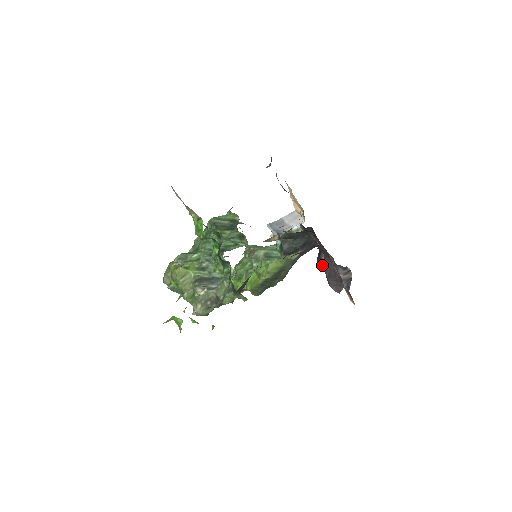
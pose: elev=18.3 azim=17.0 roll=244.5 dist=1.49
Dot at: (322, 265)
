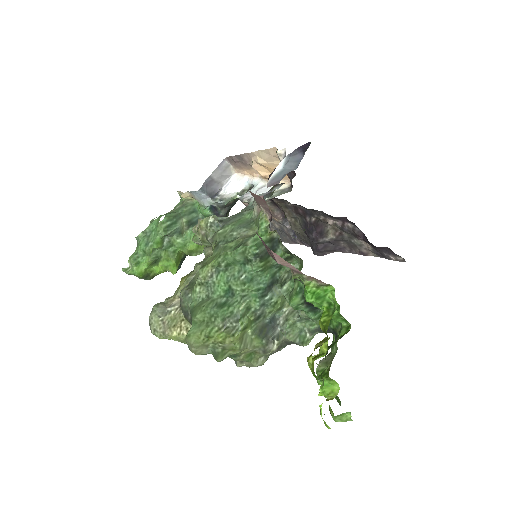
Dot at: (324, 241)
